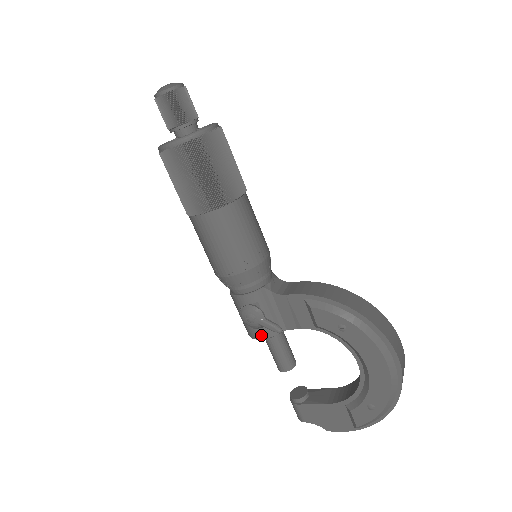
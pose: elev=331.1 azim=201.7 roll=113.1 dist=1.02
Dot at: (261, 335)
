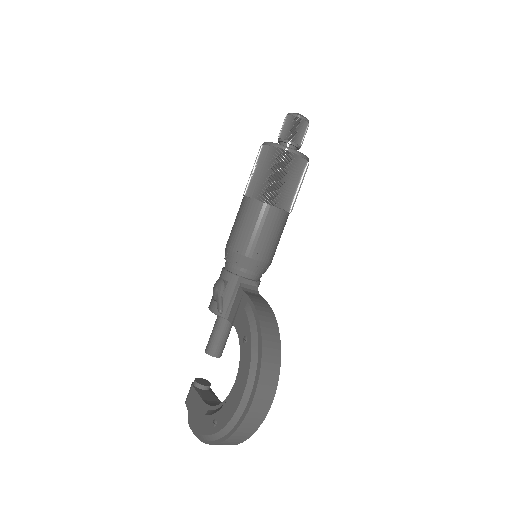
Dot at: (212, 307)
